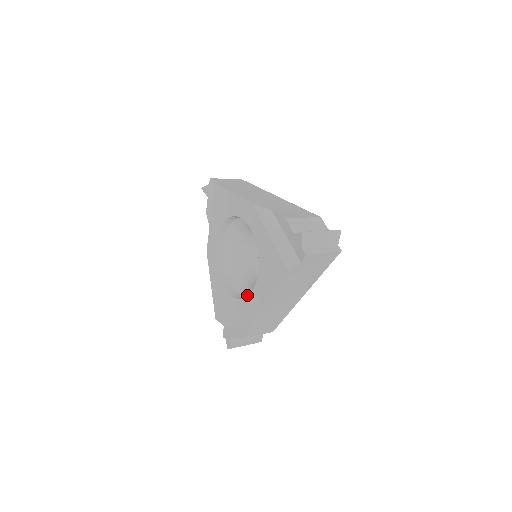
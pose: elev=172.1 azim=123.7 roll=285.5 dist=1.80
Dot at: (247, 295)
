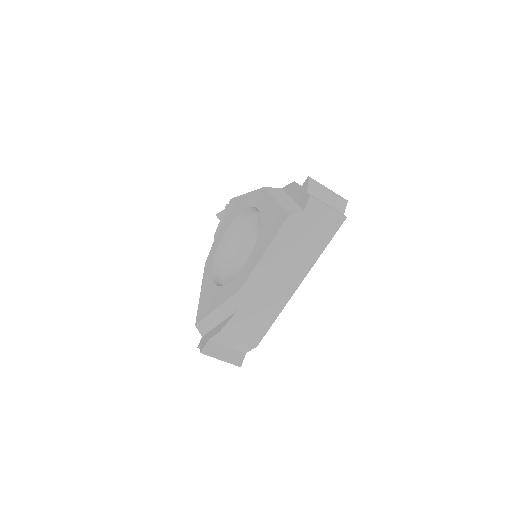
Dot at: occluded
